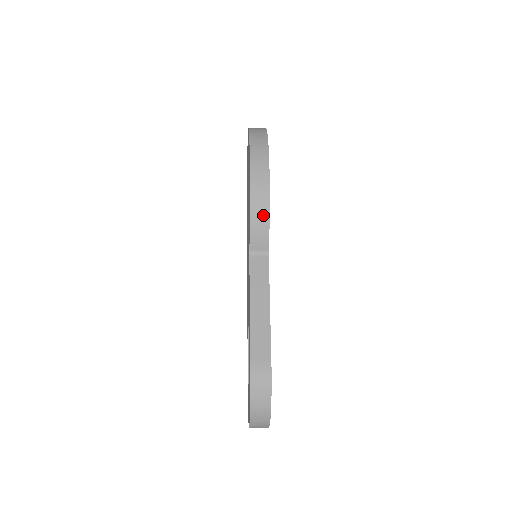
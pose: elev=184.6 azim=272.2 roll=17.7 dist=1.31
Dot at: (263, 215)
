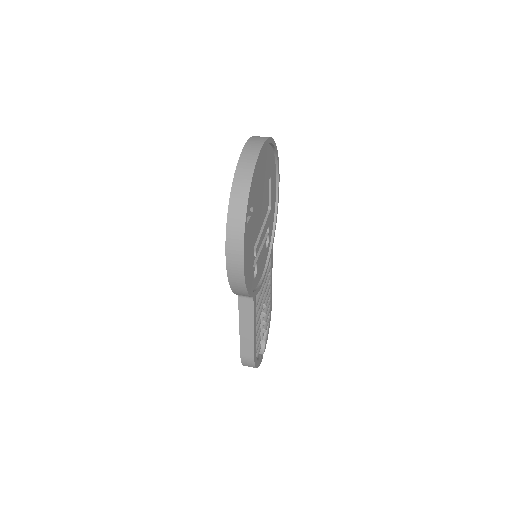
Dot at: (242, 291)
